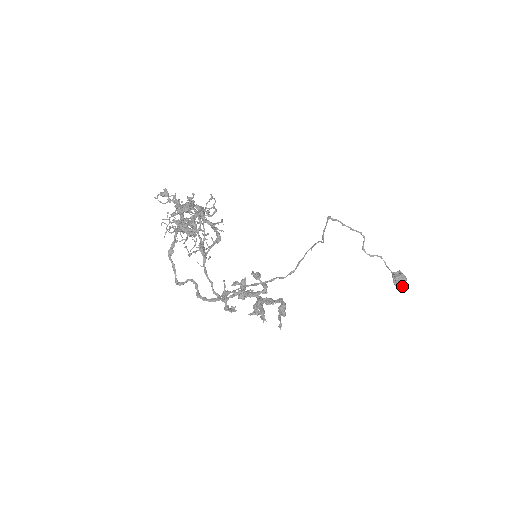
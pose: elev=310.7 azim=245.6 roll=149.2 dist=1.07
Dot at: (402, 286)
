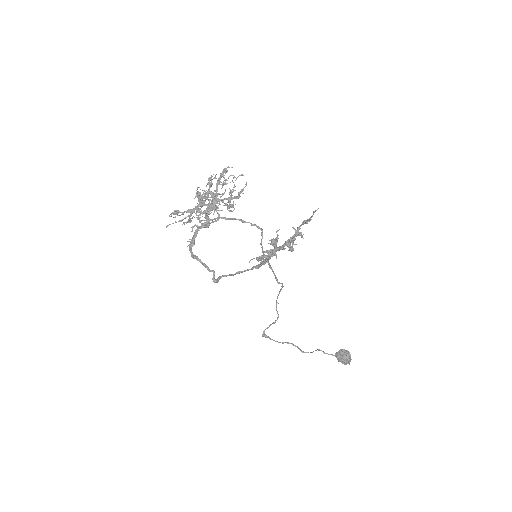
Dot at: (349, 355)
